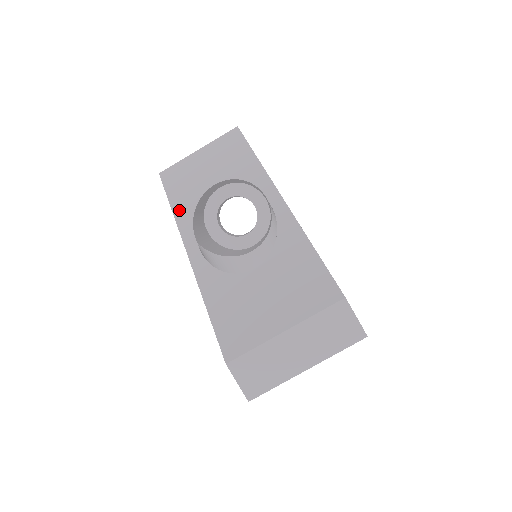
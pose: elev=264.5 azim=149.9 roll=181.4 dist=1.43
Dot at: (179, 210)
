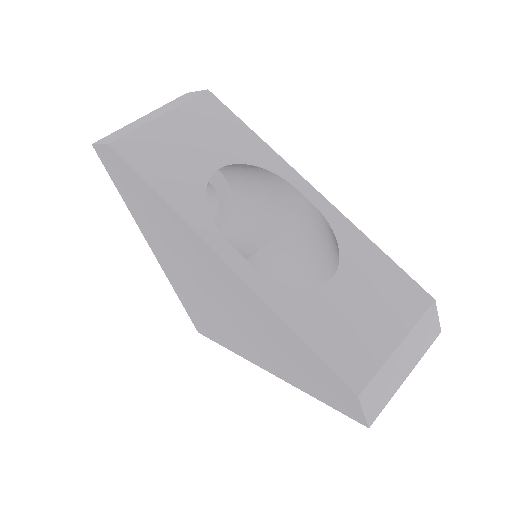
Dot at: (181, 204)
